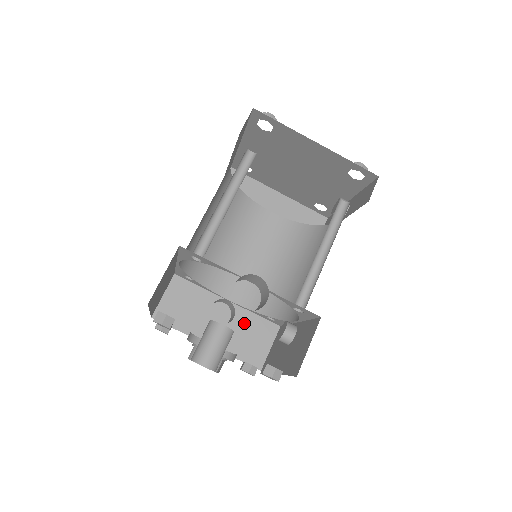
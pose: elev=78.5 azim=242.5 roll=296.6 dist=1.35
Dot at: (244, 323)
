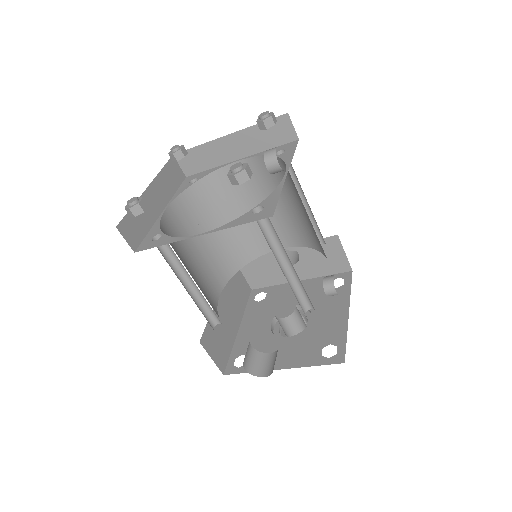
Dot at: (309, 252)
